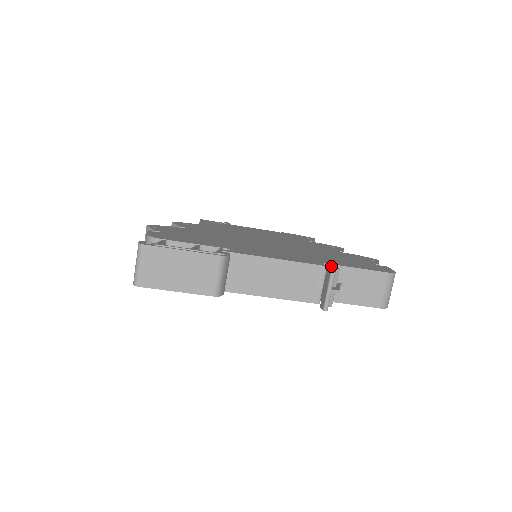
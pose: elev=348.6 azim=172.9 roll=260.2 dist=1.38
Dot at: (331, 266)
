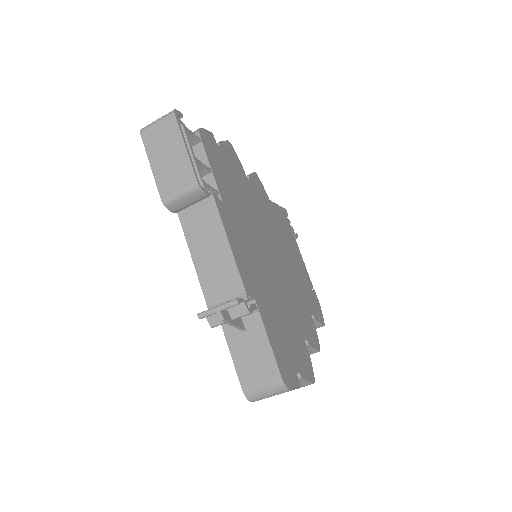
Dot at: (253, 305)
